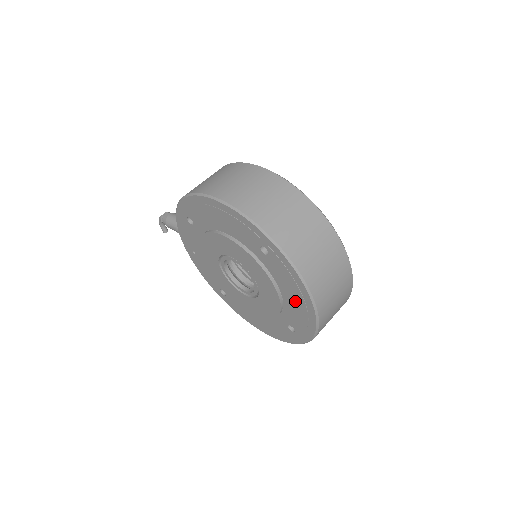
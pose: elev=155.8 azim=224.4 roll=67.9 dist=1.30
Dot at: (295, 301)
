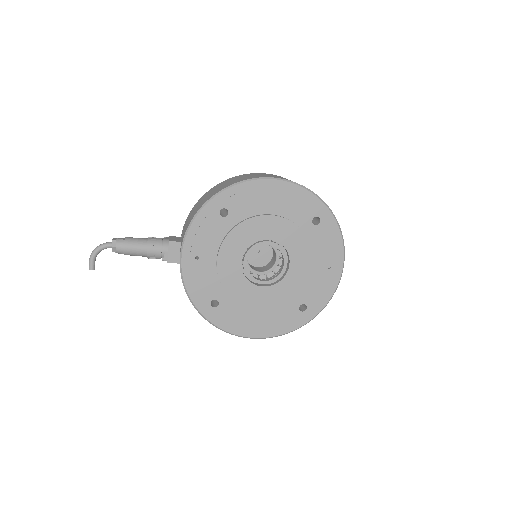
Dot at: (325, 267)
